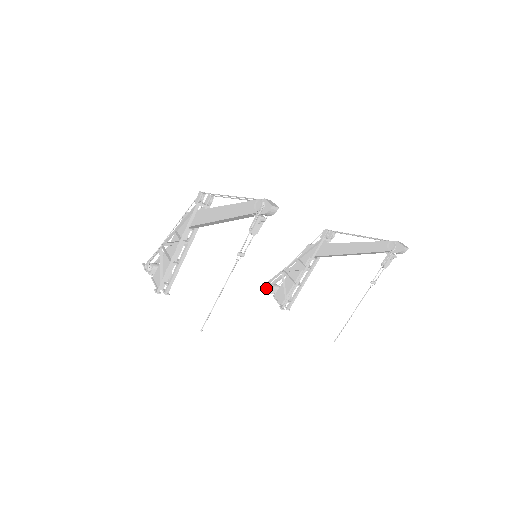
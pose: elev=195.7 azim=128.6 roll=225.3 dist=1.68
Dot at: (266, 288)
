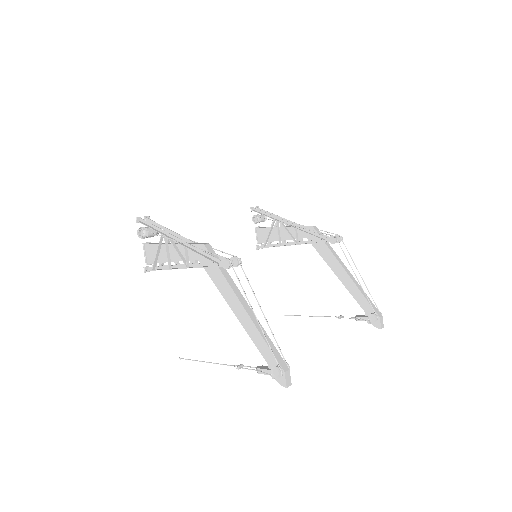
Dot at: (252, 218)
